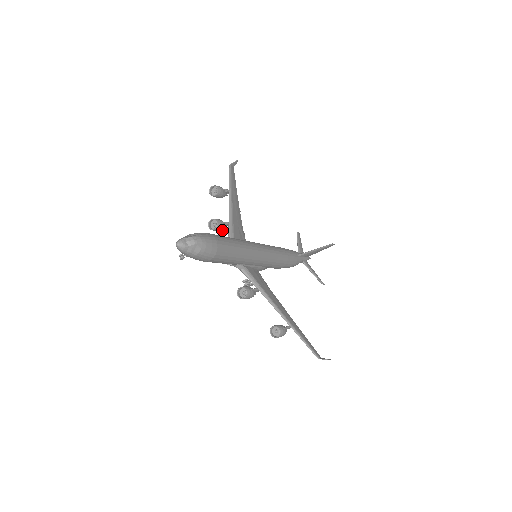
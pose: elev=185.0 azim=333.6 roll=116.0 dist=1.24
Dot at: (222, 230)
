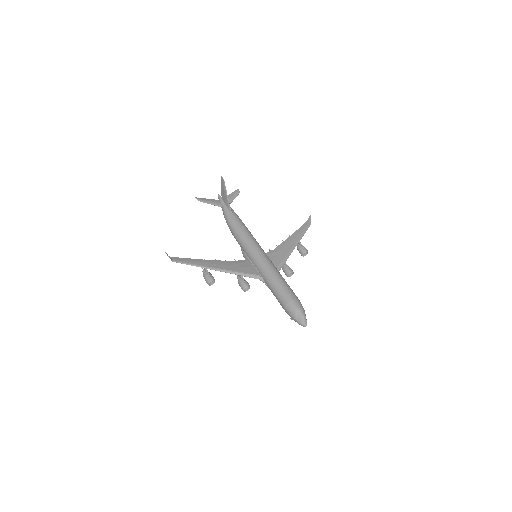
Dot at: occluded
